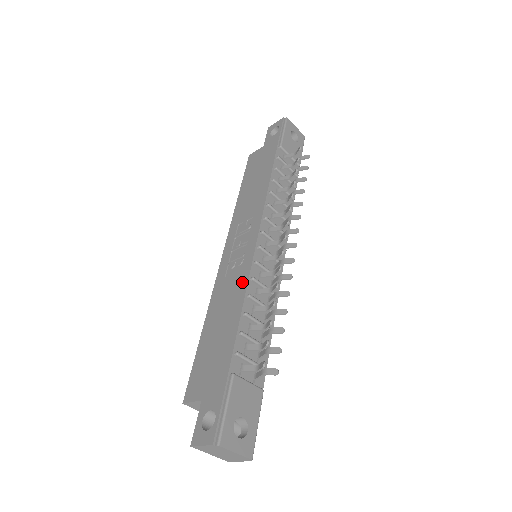
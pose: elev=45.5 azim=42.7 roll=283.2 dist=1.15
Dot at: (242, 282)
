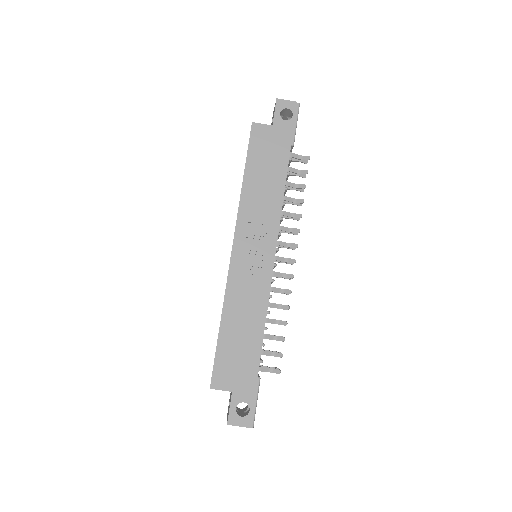
Dot at: (262, 298)
